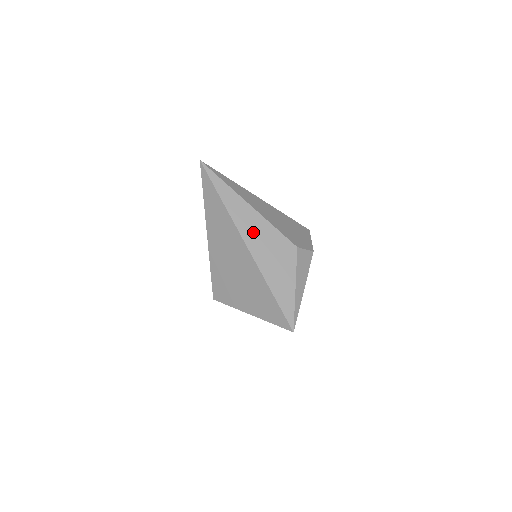
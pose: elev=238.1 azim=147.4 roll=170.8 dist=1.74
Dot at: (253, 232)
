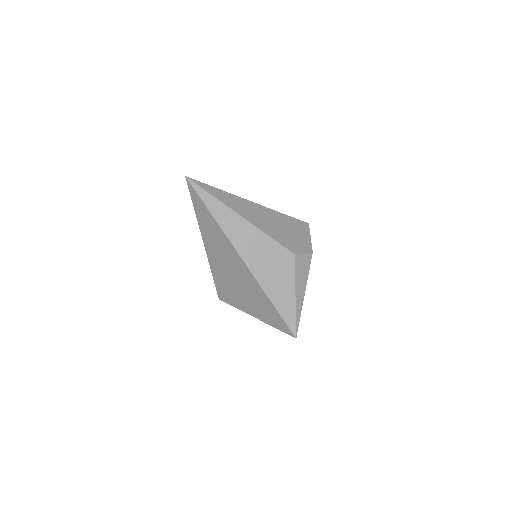
Dot at: (248, 245)
